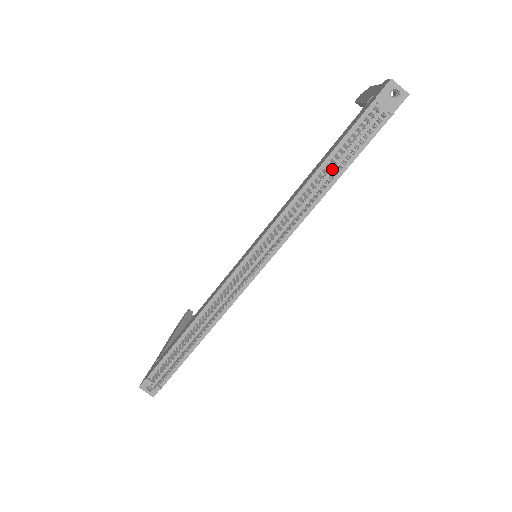
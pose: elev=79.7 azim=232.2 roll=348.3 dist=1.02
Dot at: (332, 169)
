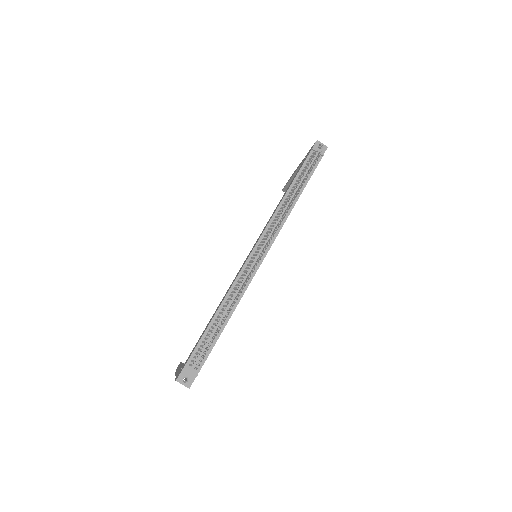
Dot at: (298, 185)
